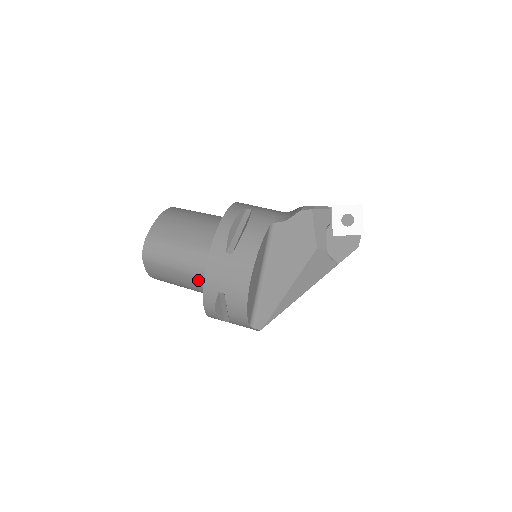
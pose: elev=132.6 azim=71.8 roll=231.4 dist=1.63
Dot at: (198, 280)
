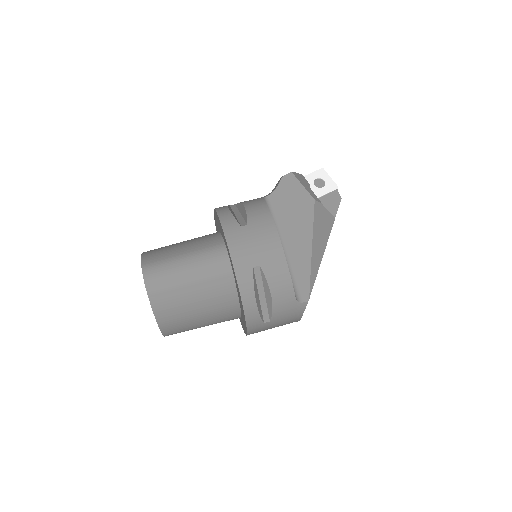
Dot at: (219, 283)
